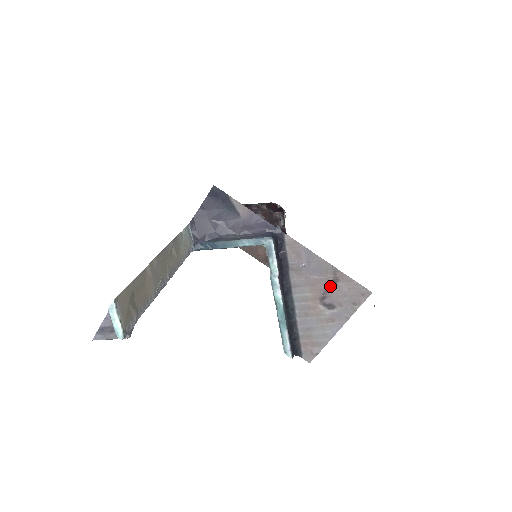
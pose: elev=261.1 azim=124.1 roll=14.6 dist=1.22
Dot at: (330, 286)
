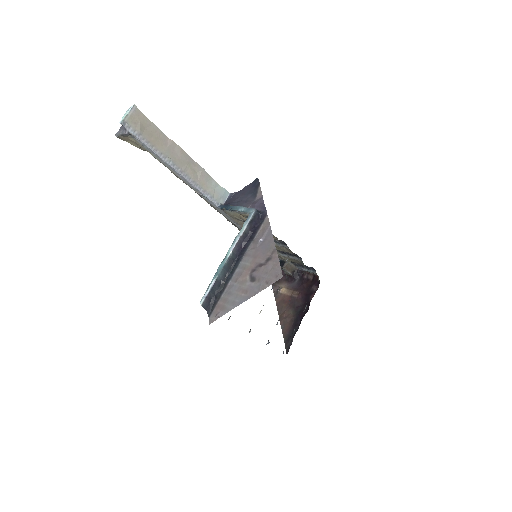
Dot at: (264, 262)
